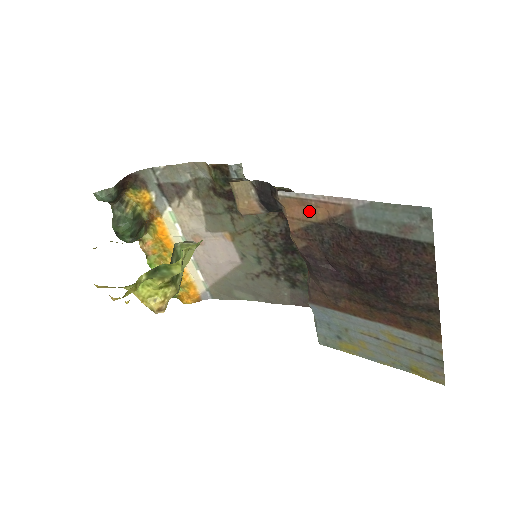
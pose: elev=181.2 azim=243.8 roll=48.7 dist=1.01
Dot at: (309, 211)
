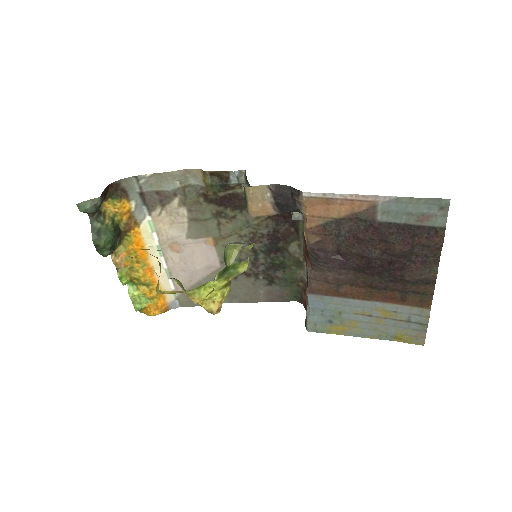
Dot at: (332, 209)
